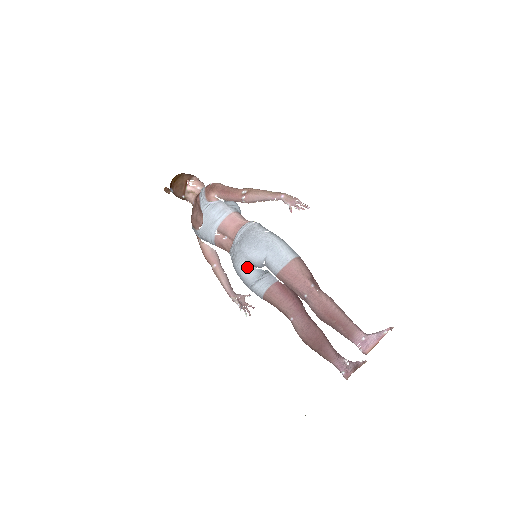
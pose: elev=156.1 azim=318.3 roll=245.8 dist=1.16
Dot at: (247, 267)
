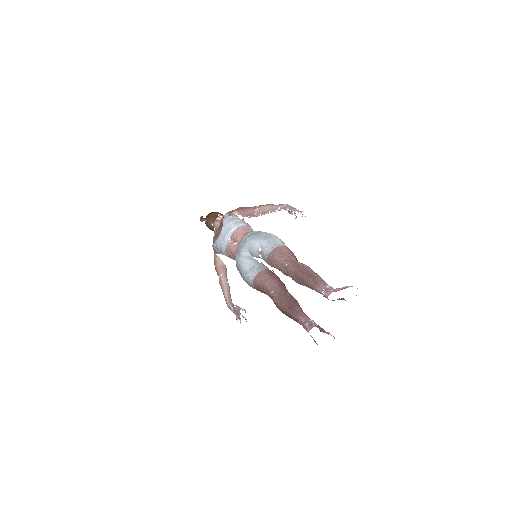
Dot at: (246, 255)
